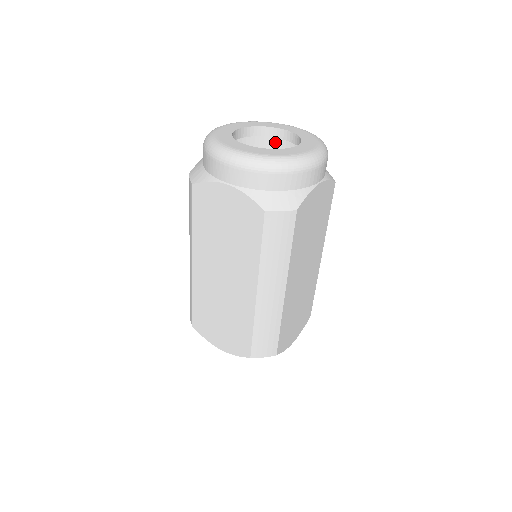
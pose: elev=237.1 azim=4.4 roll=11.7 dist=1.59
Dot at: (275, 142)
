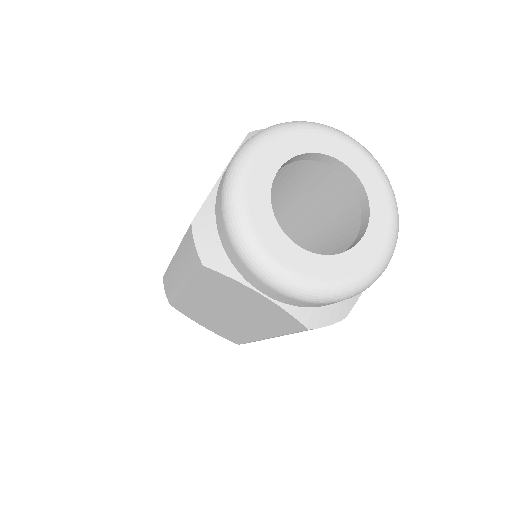
Dot at: occluded
